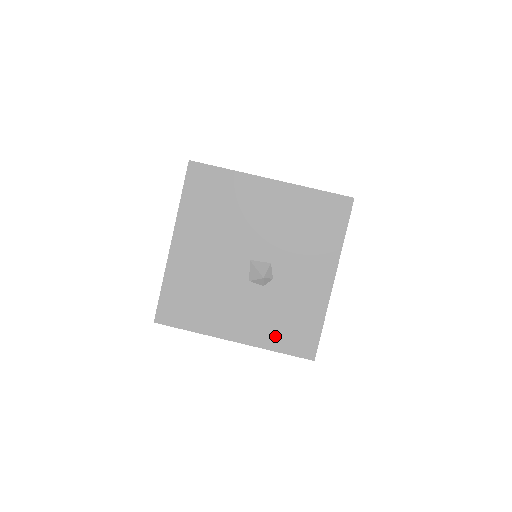
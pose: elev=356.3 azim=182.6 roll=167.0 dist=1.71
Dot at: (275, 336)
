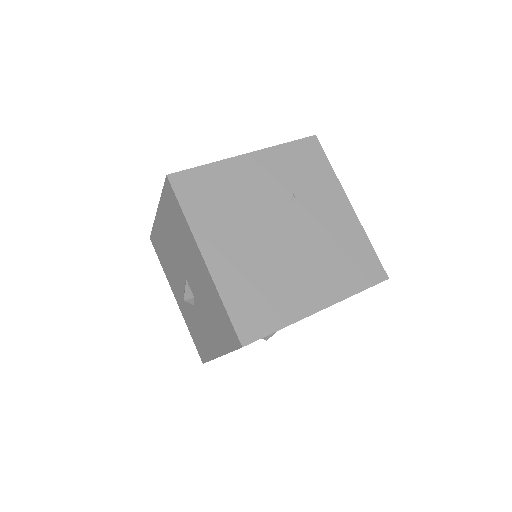
Dot at: (190, 327)
